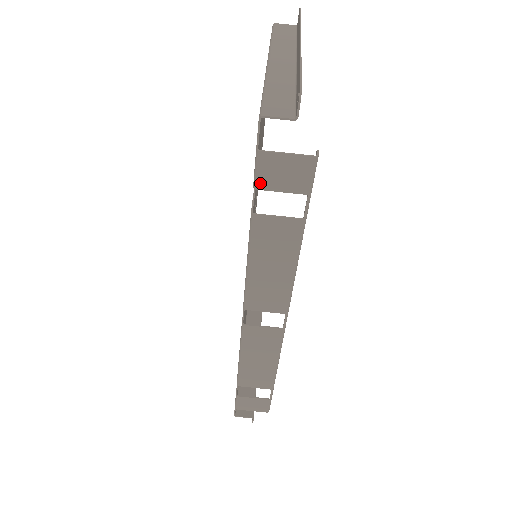
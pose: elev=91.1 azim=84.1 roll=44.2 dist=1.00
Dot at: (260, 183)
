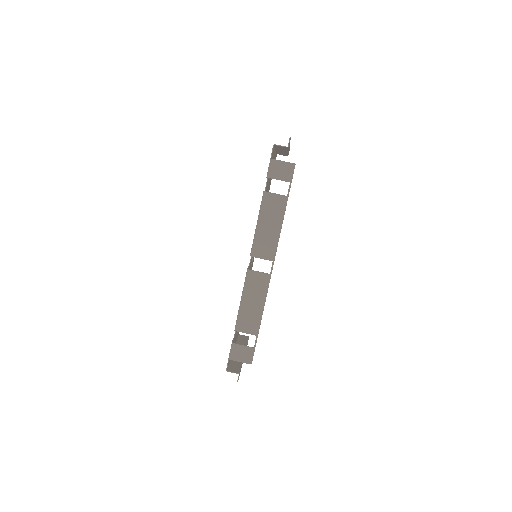
Dot at: (270, 174)
